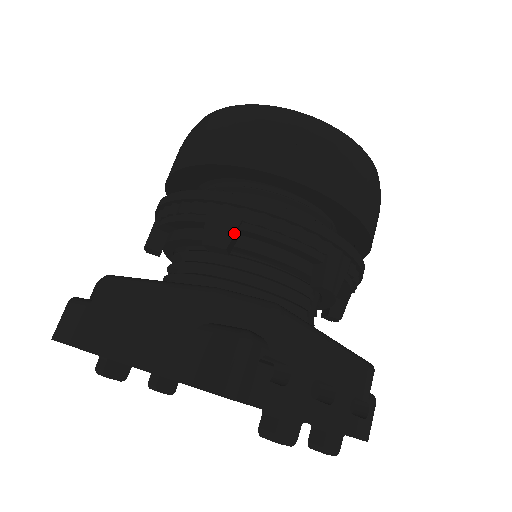
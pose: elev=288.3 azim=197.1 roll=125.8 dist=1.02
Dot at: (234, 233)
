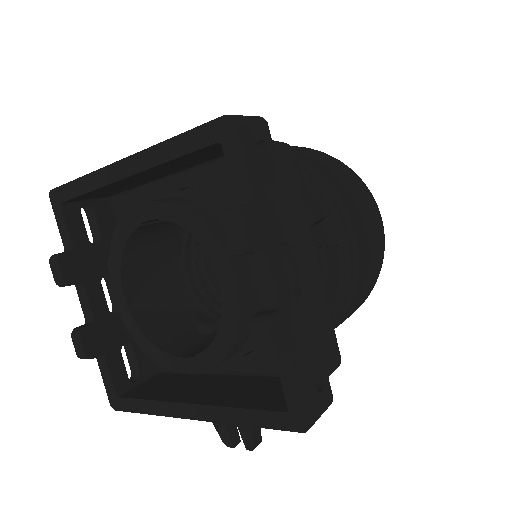
Dot at: occluded
